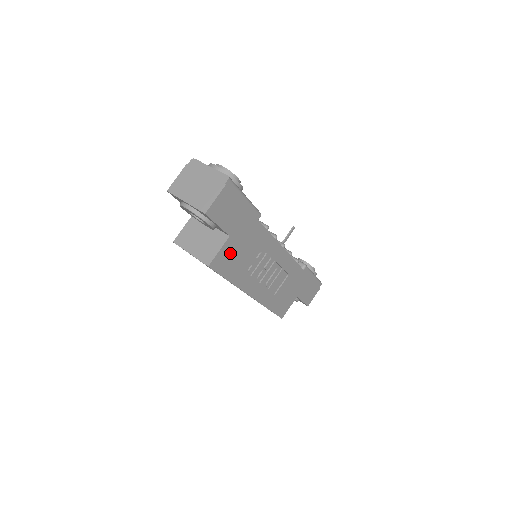
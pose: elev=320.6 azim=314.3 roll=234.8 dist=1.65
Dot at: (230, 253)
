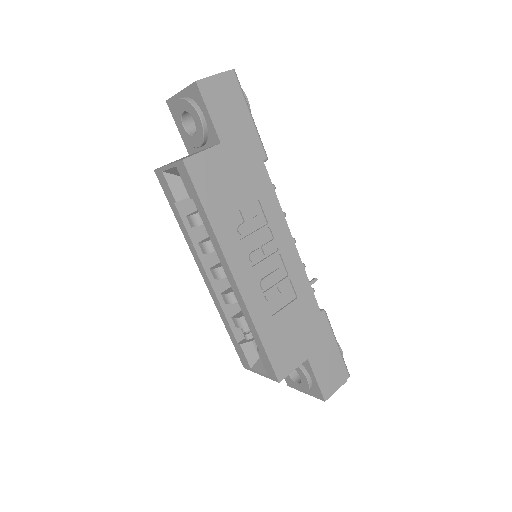
Dot at: (217, 170)
